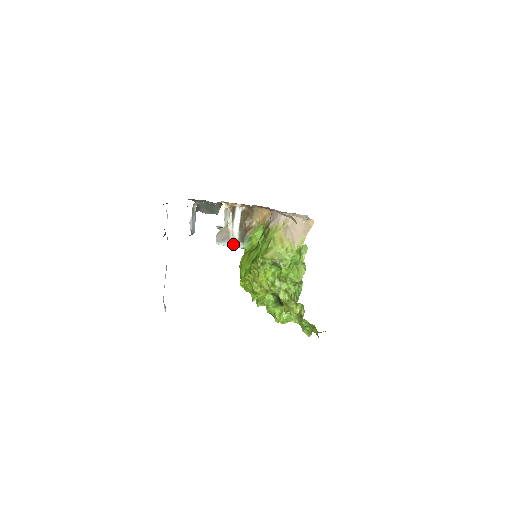
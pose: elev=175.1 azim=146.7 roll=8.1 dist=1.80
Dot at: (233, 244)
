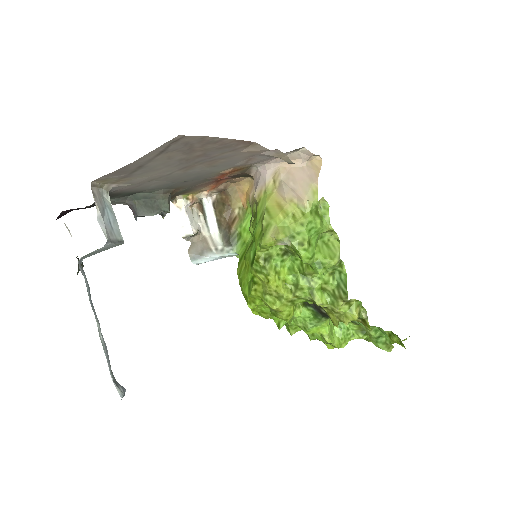
Dot at: (217, 254)
